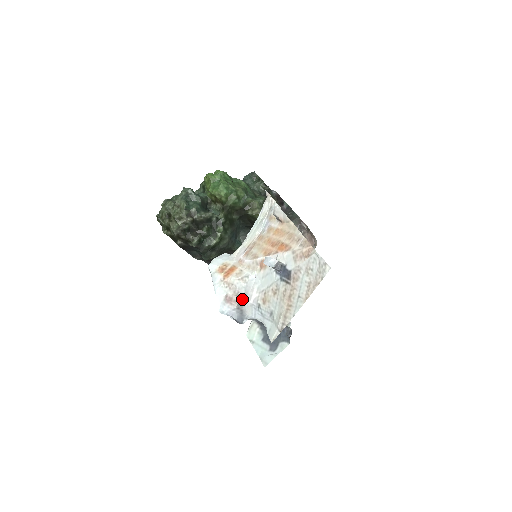
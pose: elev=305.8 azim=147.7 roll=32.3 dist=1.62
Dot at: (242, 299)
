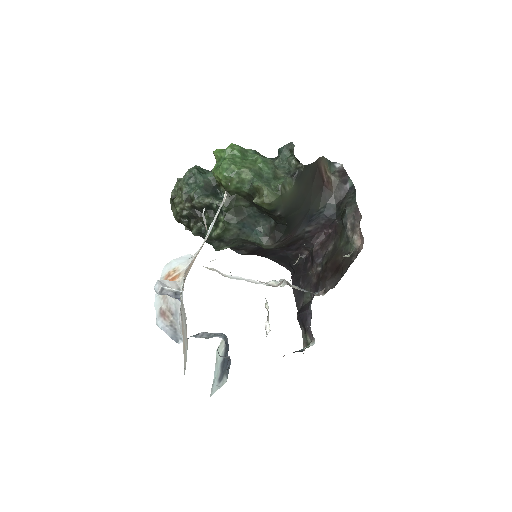
Dot at: (174, 316)
